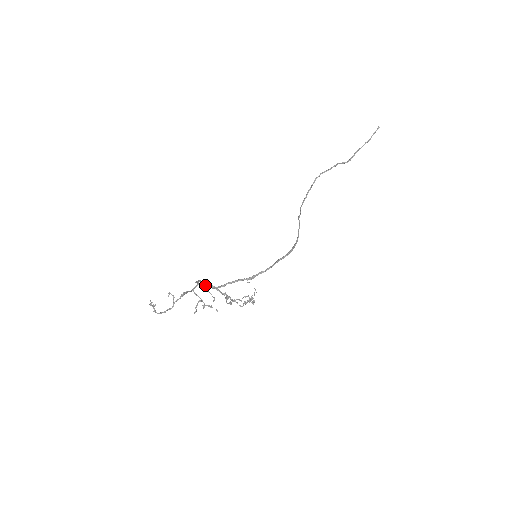
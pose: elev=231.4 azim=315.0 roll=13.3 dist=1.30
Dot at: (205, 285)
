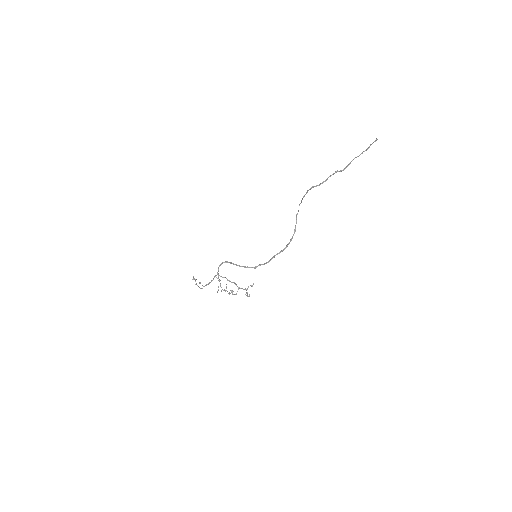
Dot at: occluded
